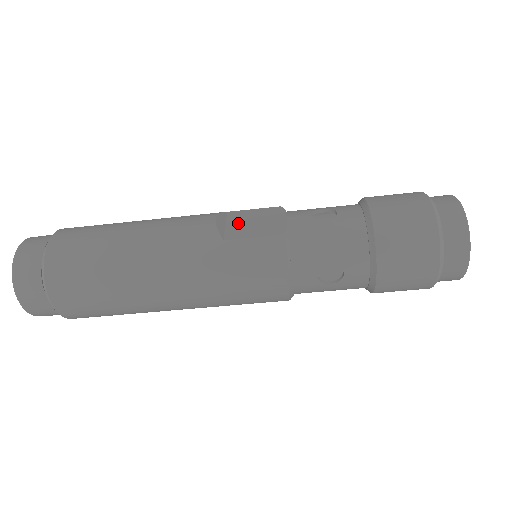
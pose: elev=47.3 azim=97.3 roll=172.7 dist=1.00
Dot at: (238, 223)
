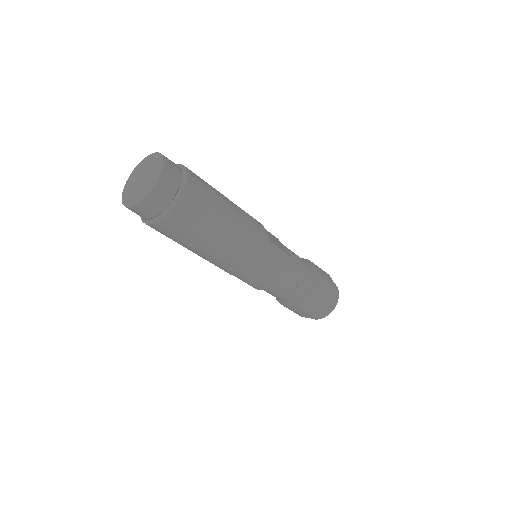
Dot at: (268, 235)
